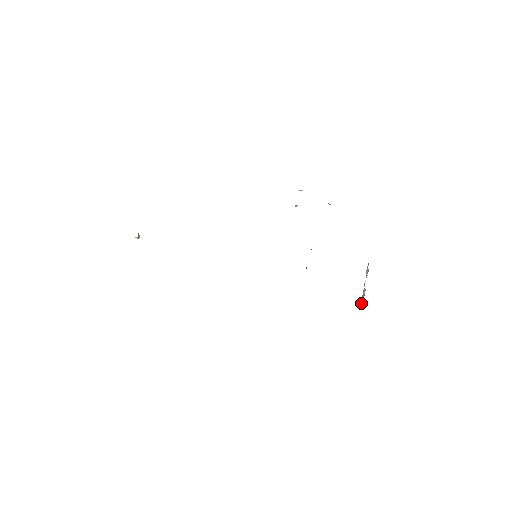
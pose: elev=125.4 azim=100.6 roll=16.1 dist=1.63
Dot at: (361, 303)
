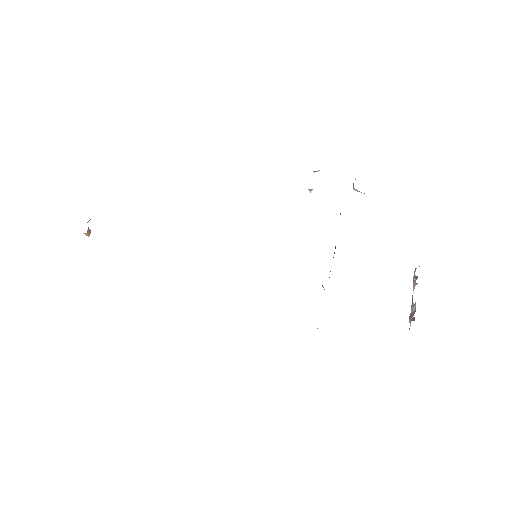
Dot at: (410, 323)
